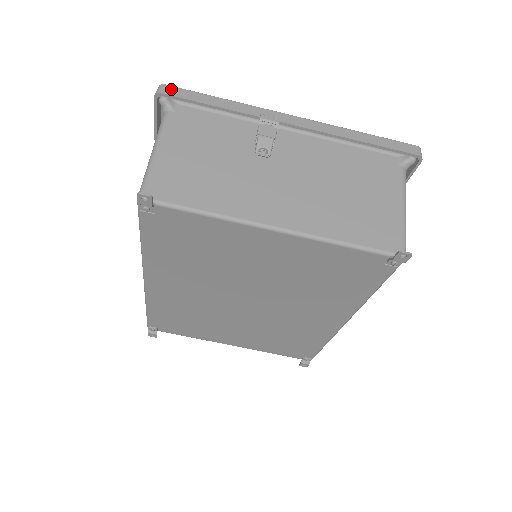
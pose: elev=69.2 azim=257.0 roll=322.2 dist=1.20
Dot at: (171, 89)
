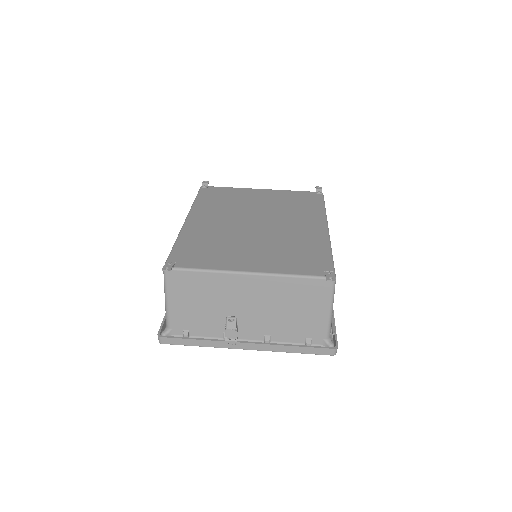
Dot at: occluded
